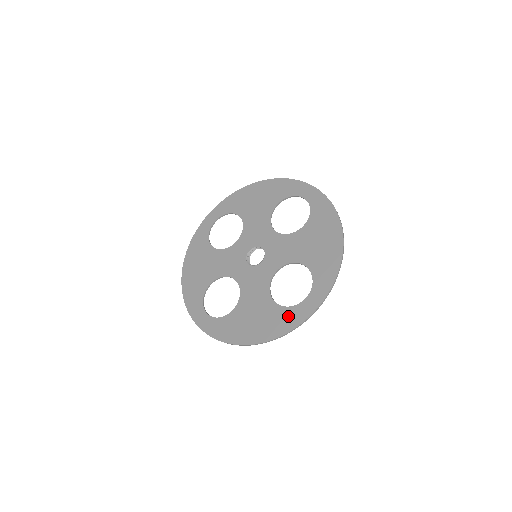
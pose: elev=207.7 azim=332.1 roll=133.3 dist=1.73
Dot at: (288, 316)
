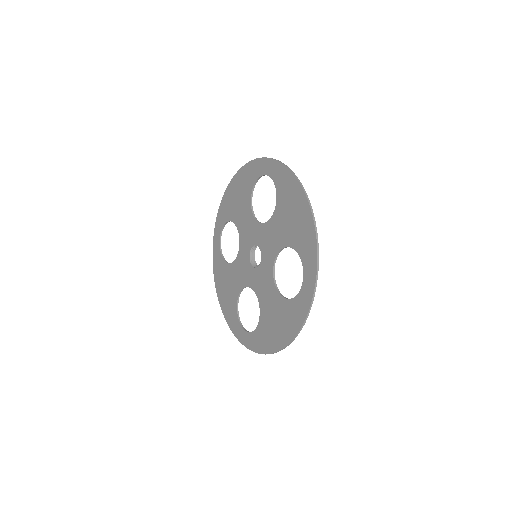
Dot at: (296, 308)
